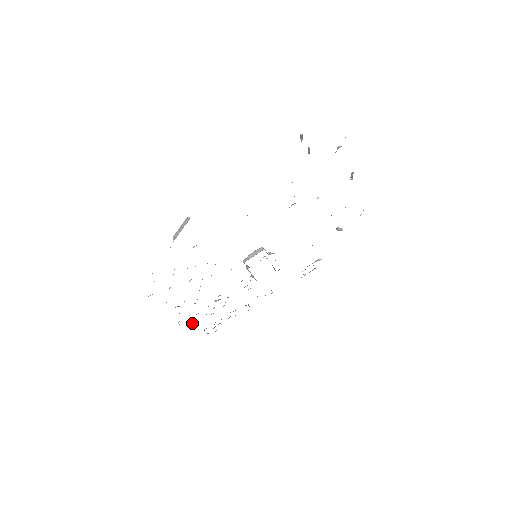
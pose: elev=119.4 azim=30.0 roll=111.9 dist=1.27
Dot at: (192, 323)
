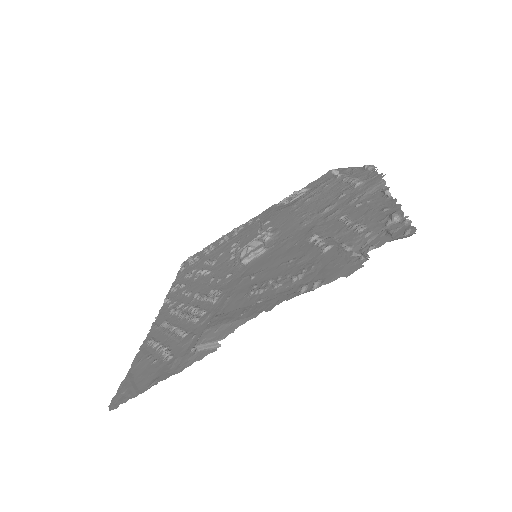
Dot at: (175, 286)
